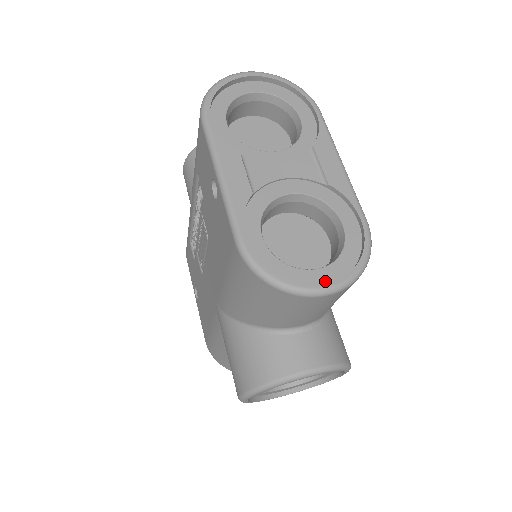
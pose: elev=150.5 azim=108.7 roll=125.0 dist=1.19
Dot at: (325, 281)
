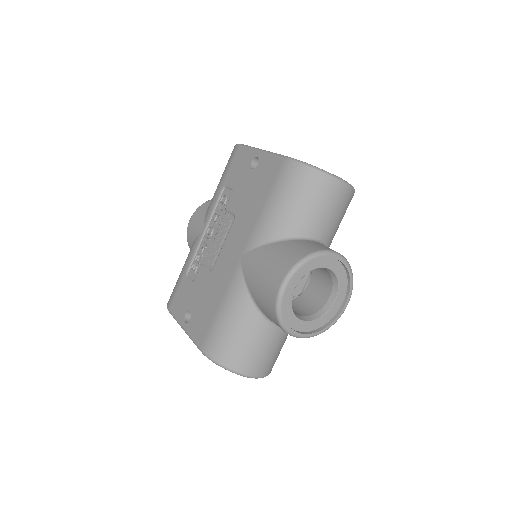
Dot at: occluded
